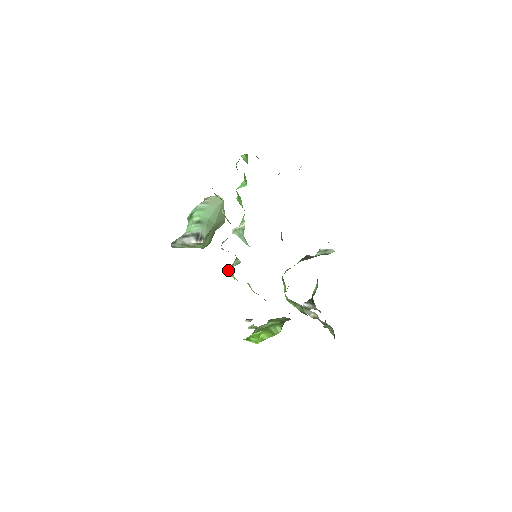
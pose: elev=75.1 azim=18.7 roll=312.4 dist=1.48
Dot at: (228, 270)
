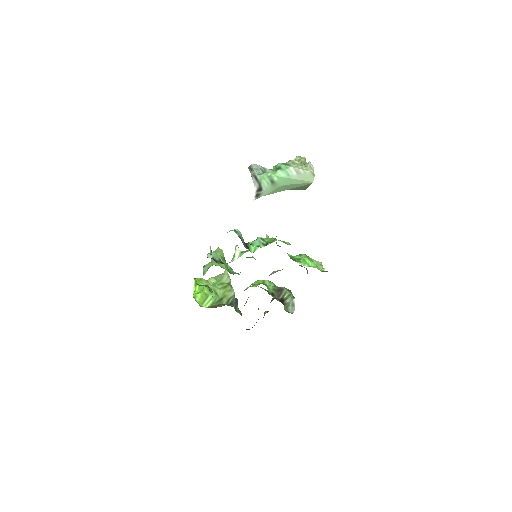
Dot at: occluded
